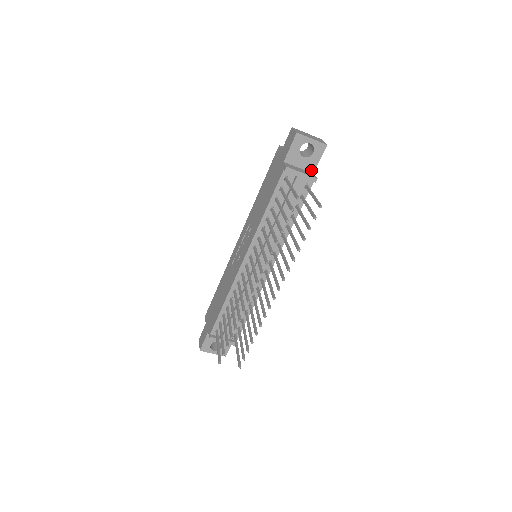
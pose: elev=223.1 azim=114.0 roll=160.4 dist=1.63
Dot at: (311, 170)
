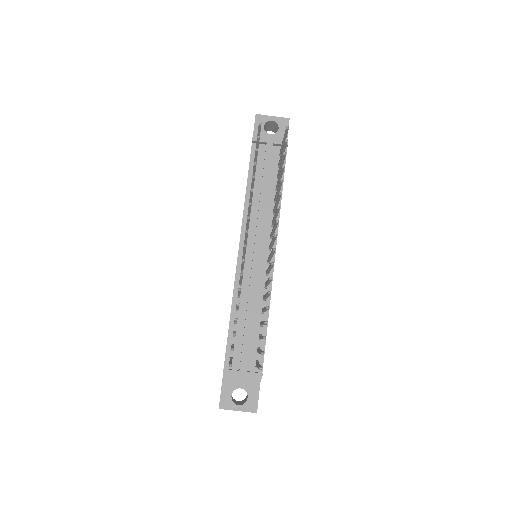
Dot at: occluded
